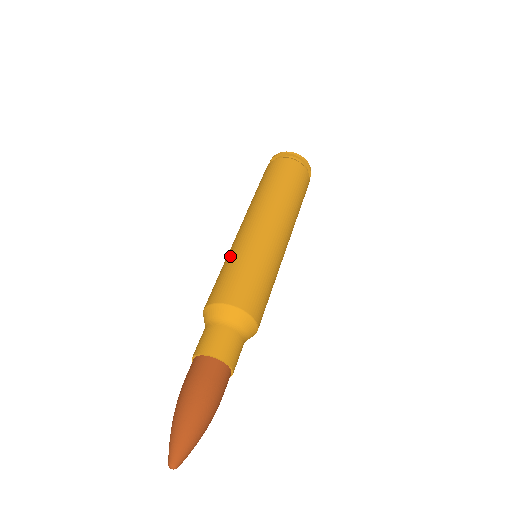
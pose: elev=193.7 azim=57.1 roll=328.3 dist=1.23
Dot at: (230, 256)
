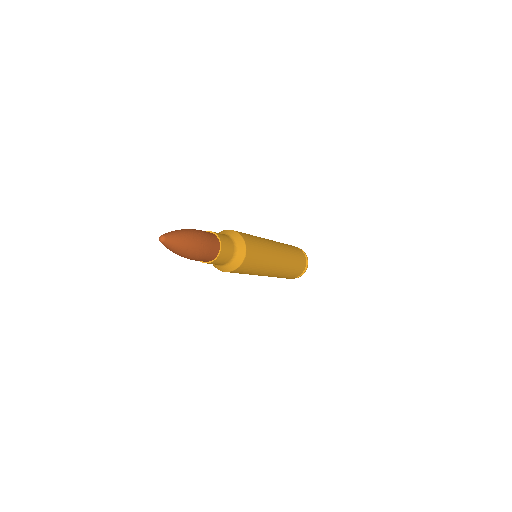
Dot at: occluded
